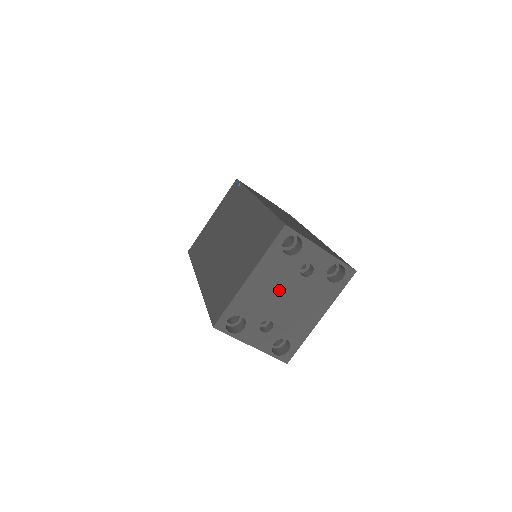
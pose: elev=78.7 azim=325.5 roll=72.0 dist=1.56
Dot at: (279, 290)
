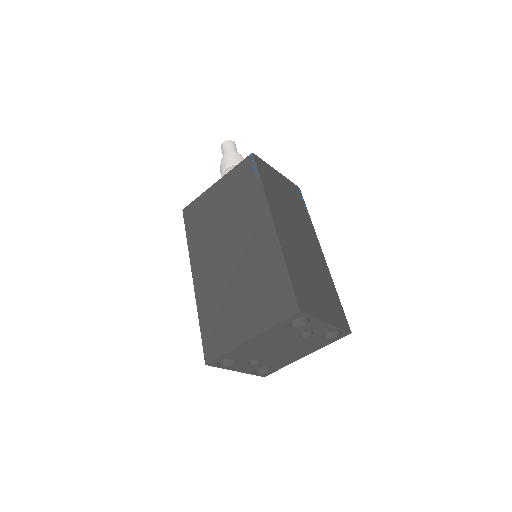
Dot at: (275, 345)
